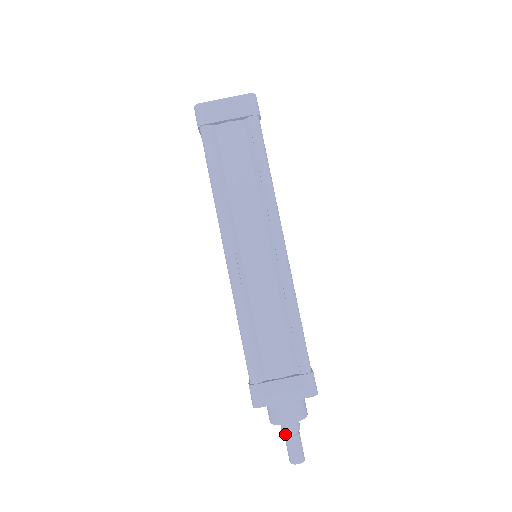
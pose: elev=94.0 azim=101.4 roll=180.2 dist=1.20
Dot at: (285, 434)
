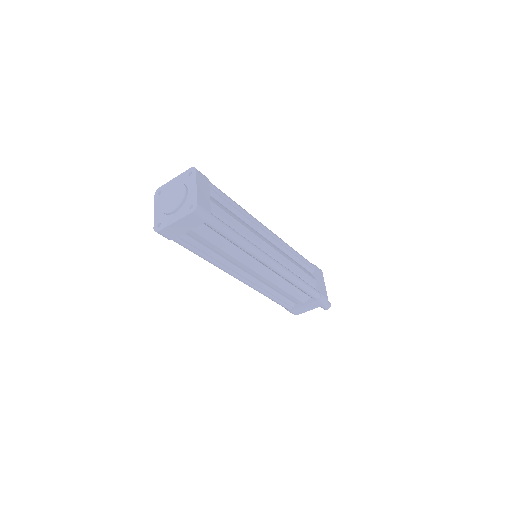
Dot at: occluded
